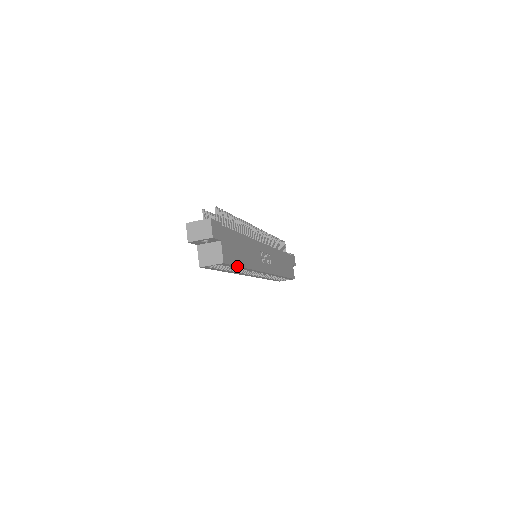
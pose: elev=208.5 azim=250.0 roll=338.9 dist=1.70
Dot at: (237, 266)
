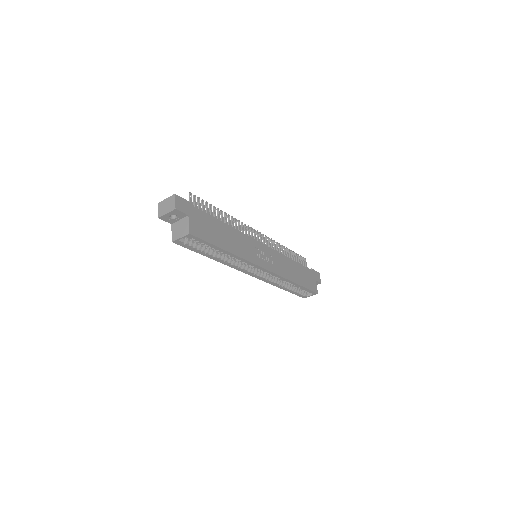
Dot at: (212, 244)
